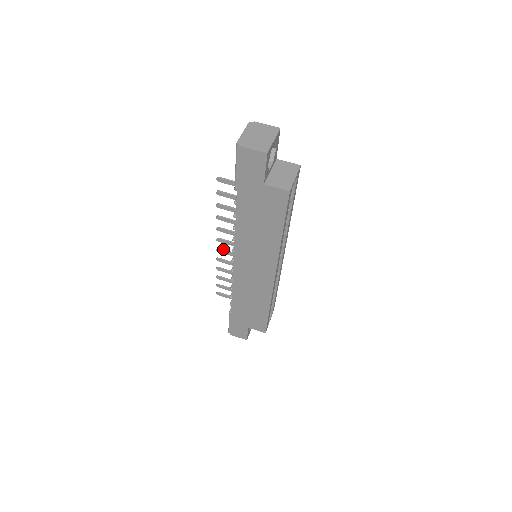
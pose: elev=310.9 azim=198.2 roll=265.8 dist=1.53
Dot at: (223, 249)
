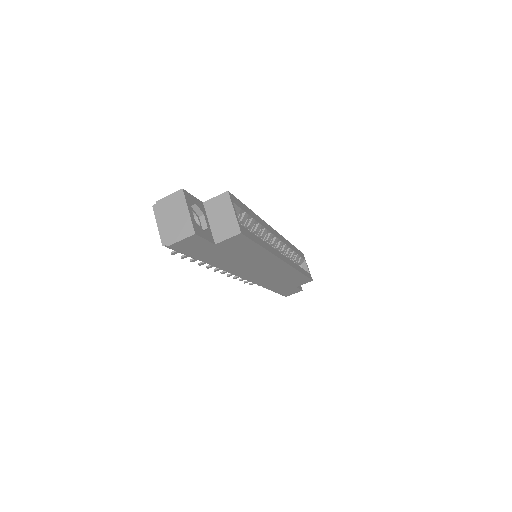
Dot at: occluded
